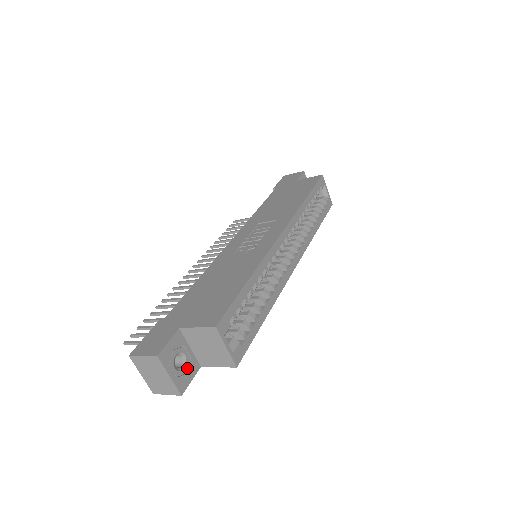
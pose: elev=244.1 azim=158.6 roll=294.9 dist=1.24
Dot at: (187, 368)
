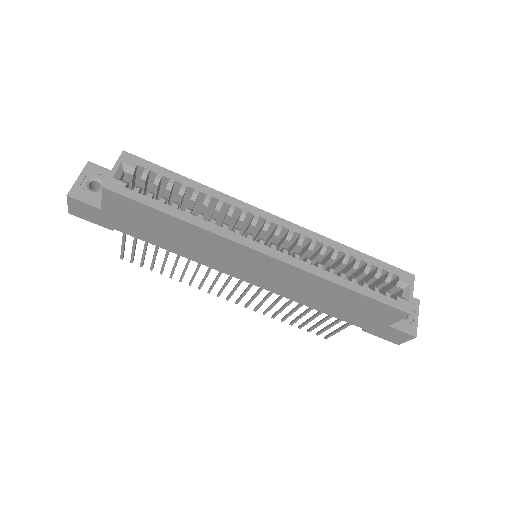
Dot at: (93, 194)
